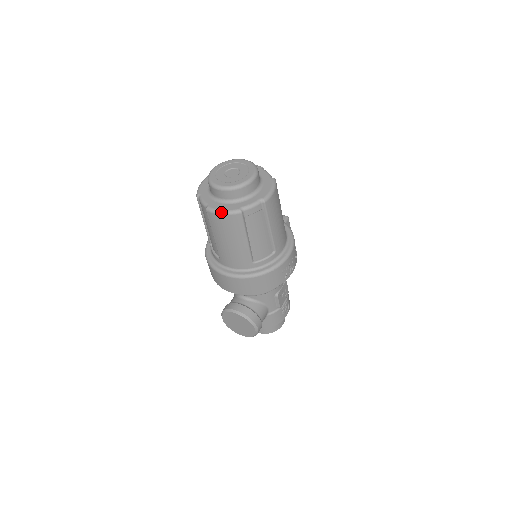
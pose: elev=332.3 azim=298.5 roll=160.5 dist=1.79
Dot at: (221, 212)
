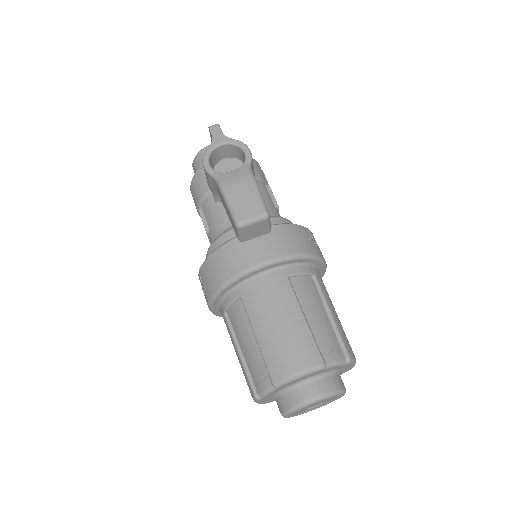
Dot at: occluded
